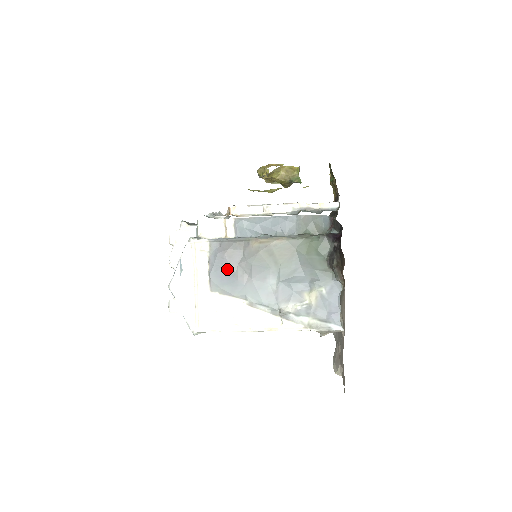
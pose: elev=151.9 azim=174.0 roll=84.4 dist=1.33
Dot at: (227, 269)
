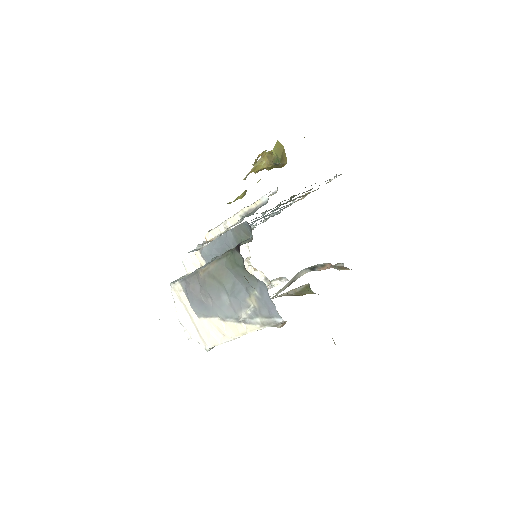
Dot at: (197, 299)
